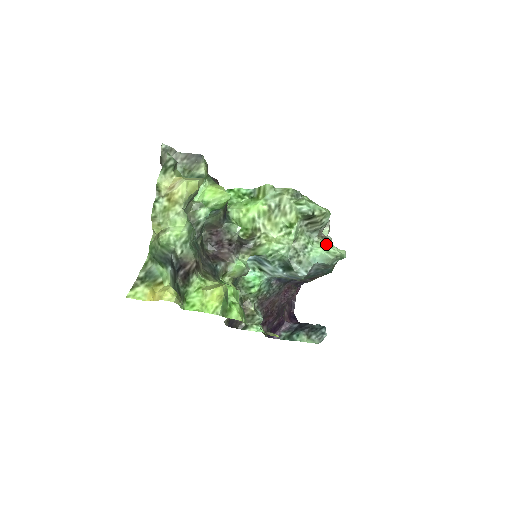
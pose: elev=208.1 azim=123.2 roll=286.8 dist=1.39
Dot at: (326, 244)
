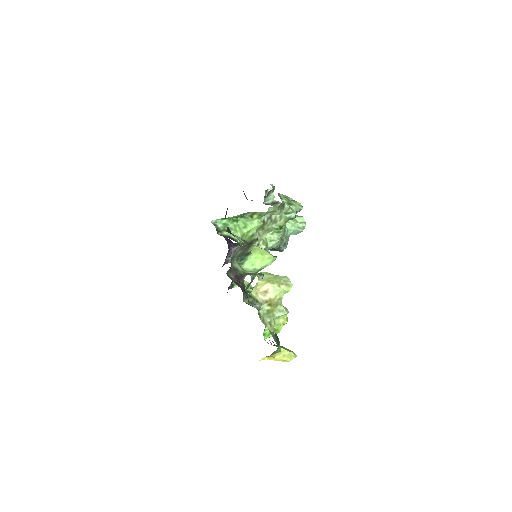
Dot at: (294, 221)
